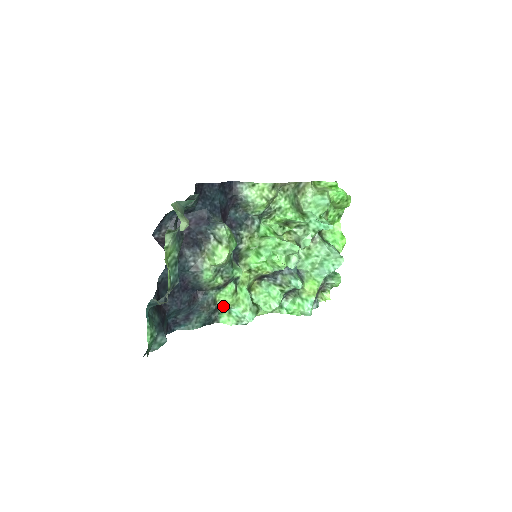
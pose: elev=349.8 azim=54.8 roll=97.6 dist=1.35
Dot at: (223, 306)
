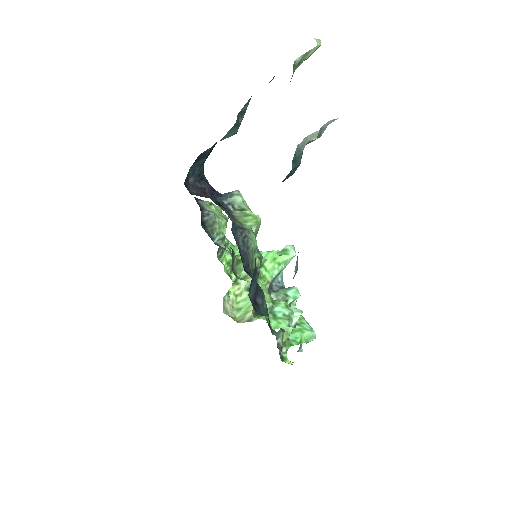
Dot at: occluded
